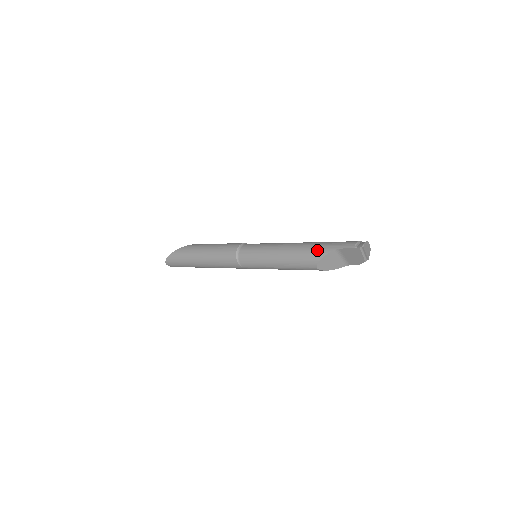
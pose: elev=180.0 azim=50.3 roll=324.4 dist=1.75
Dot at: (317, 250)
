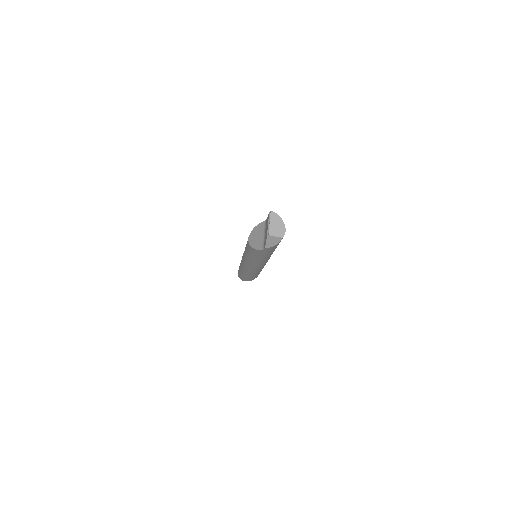
Dot at: occluded
